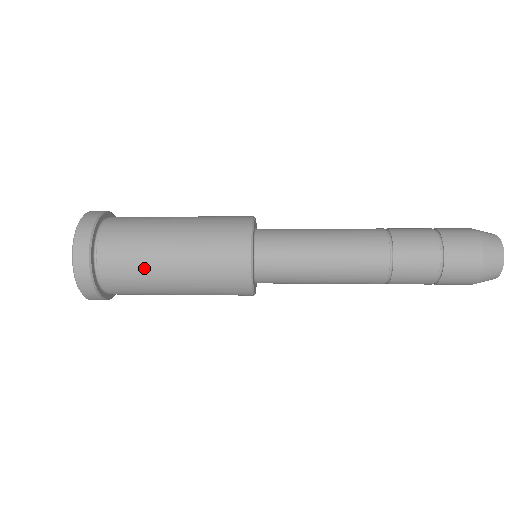
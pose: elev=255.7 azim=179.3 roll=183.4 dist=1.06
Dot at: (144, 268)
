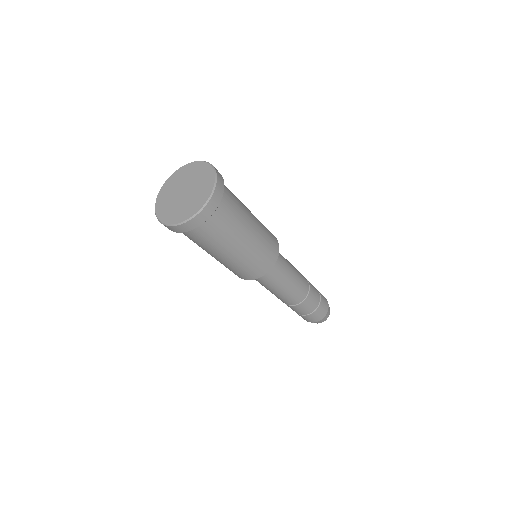
Dot at: (233, 234)
